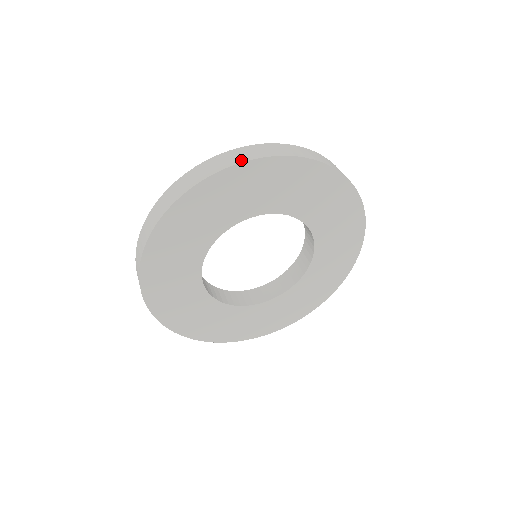
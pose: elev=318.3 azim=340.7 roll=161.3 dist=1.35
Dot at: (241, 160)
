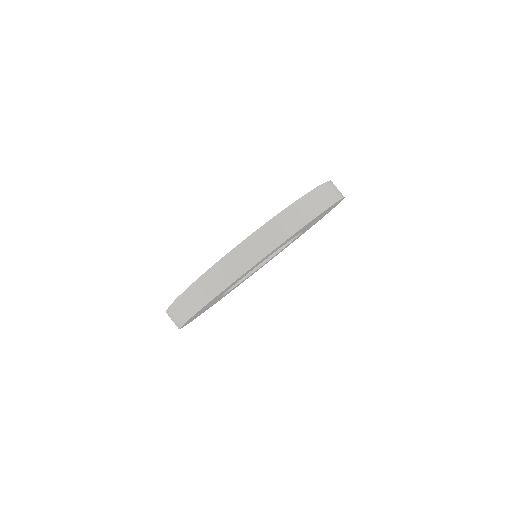
Dot at: (327, 205)
